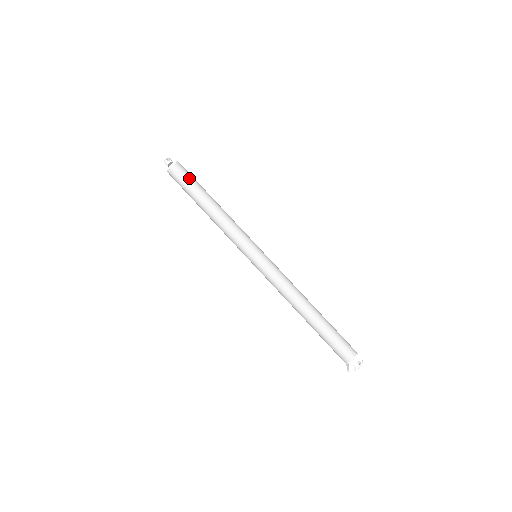
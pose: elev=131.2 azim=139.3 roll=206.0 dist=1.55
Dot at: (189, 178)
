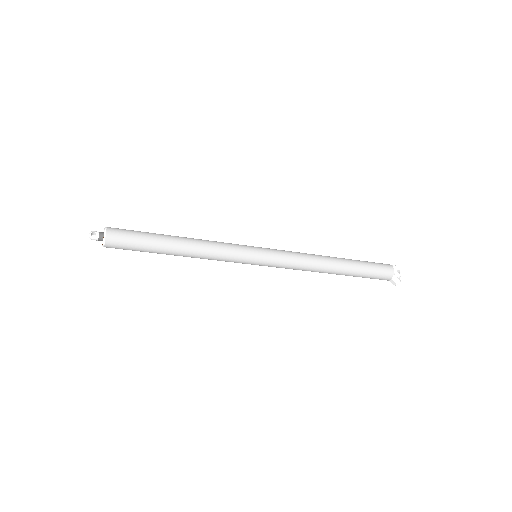
Dot at: (135, 236)
